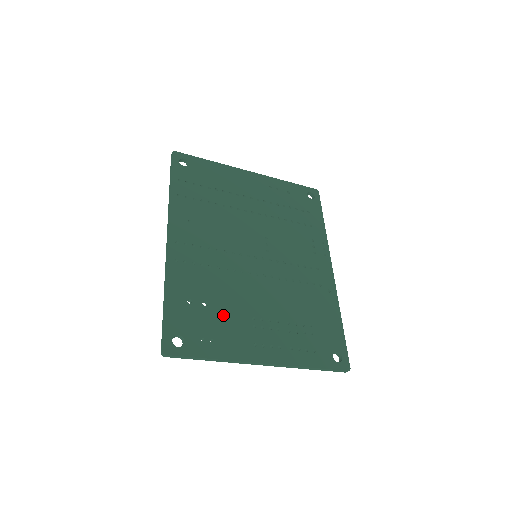
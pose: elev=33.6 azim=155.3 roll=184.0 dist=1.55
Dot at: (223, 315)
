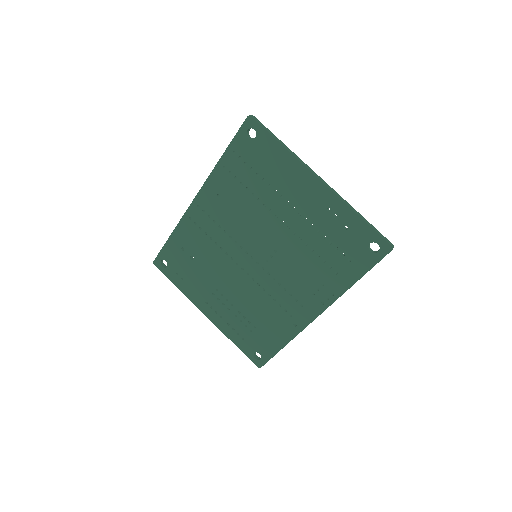
Dot at: (198, 272)
